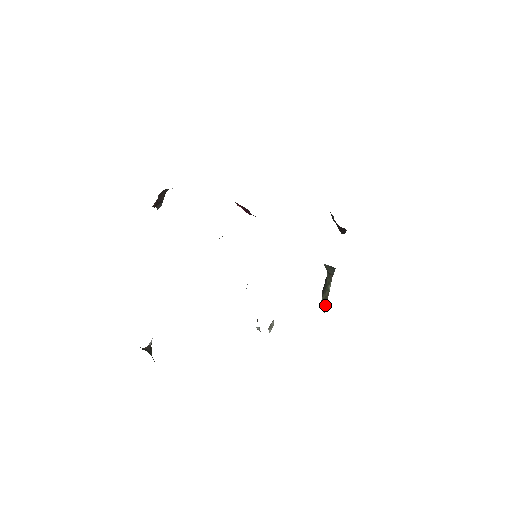
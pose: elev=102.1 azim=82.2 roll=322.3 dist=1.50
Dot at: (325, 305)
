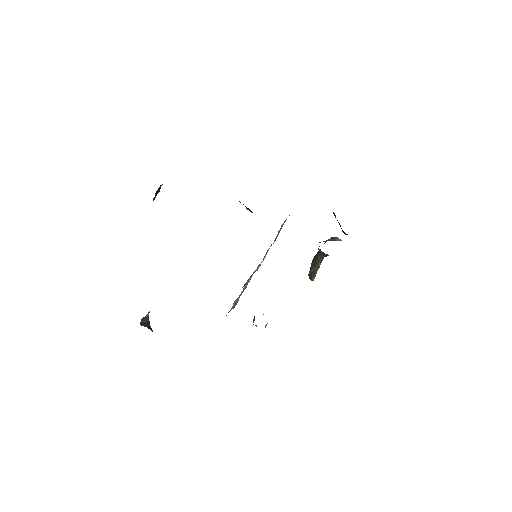
Dot at: (313, 277)
